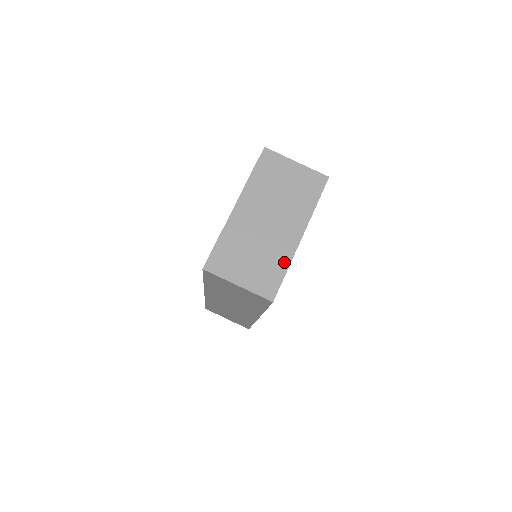
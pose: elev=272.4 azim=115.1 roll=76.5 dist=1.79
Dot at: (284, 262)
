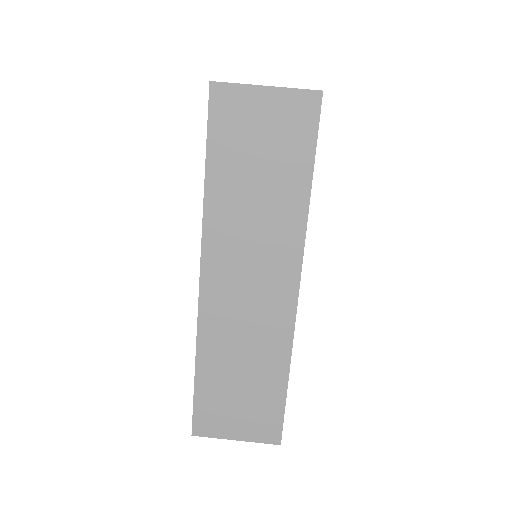
Dot at: occluded
